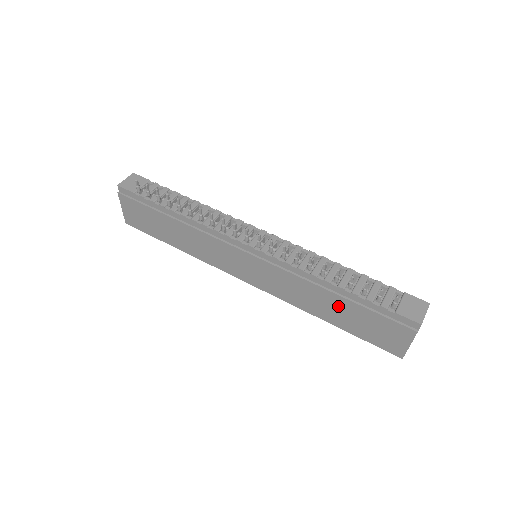
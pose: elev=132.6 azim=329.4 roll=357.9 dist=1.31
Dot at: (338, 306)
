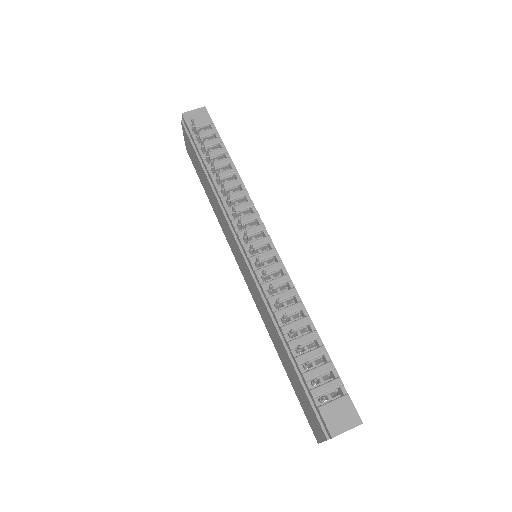
Dot at: (286, 357)
